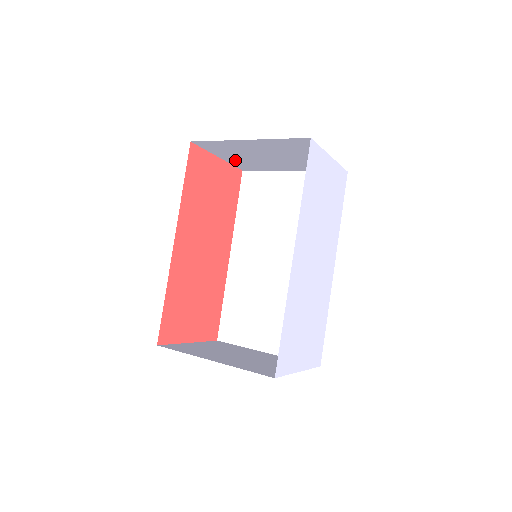
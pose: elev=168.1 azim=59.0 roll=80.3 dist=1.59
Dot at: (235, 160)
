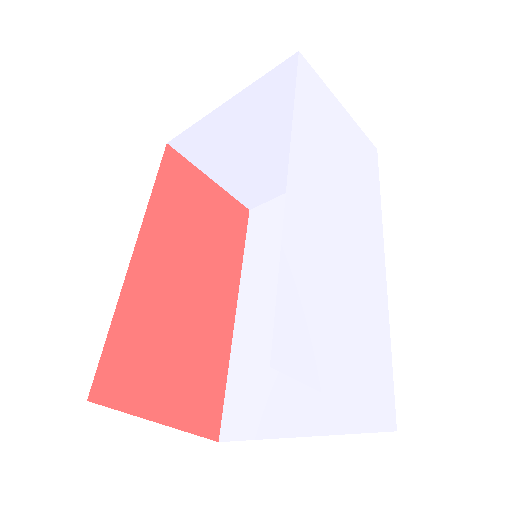
Dot at: (232, 180)
